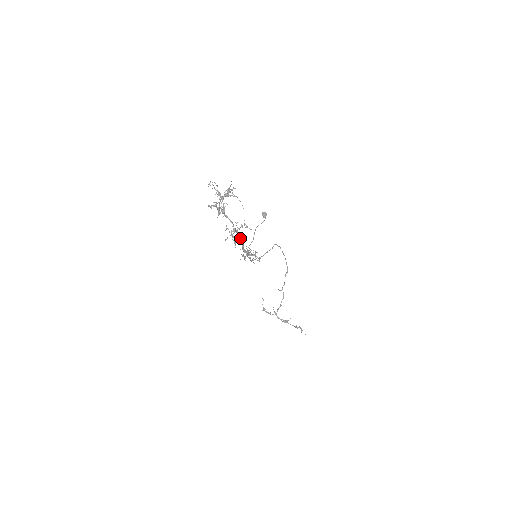
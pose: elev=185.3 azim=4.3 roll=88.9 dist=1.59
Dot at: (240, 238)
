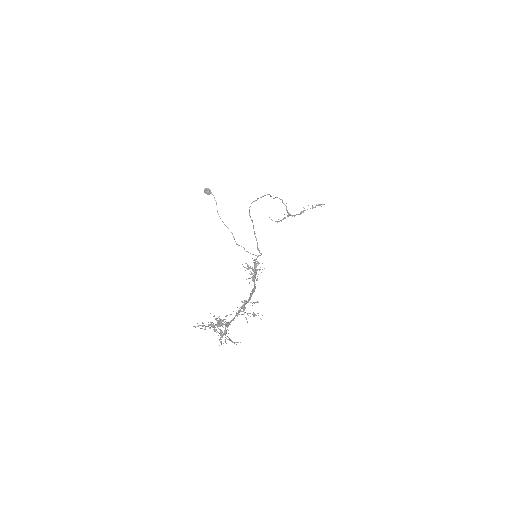
Dot at: (249, 299)
